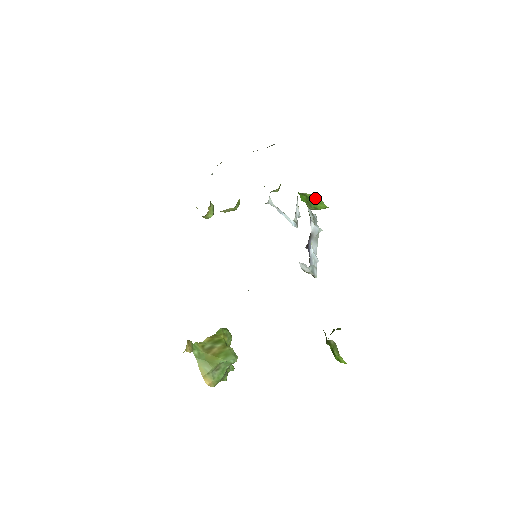
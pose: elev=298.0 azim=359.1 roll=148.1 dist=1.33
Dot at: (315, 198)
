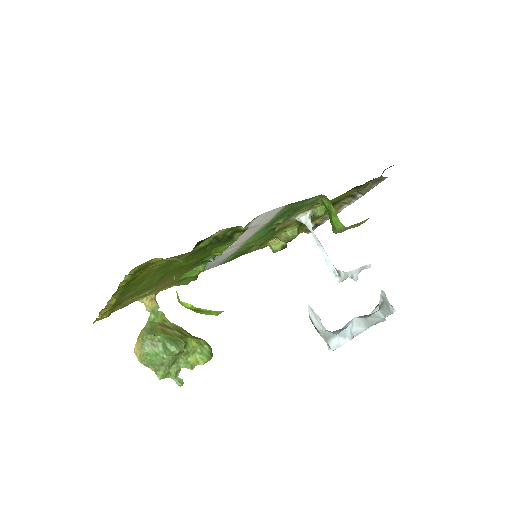
Dot at: (329, 206)
